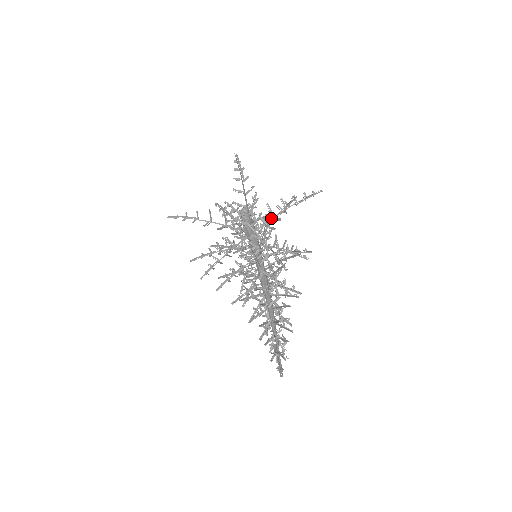
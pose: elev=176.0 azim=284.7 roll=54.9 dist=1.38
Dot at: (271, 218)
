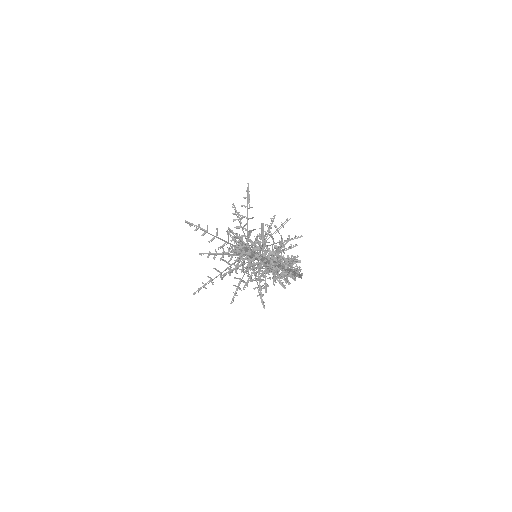
Dot at: occluded
